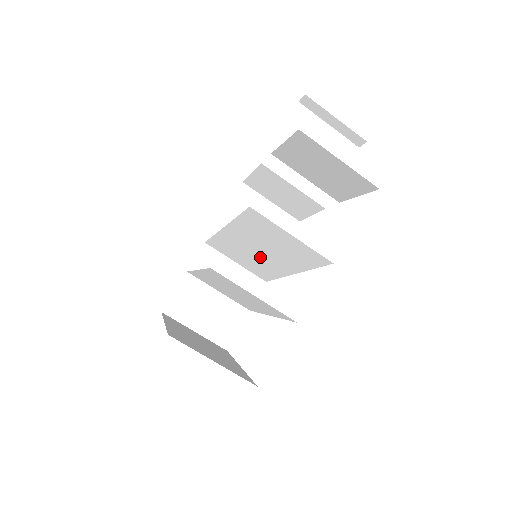
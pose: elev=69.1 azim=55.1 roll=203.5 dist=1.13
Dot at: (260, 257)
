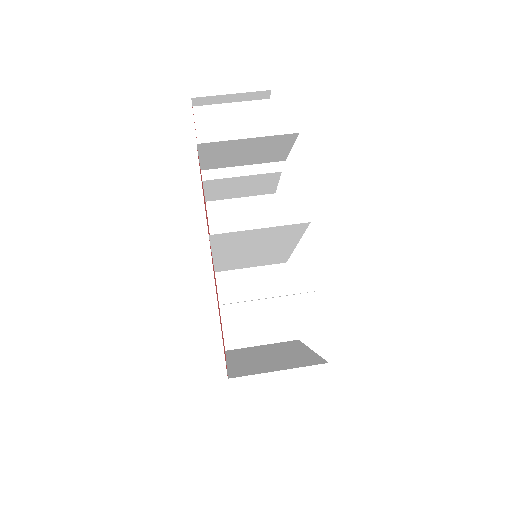
Dot at: (260, 254)
